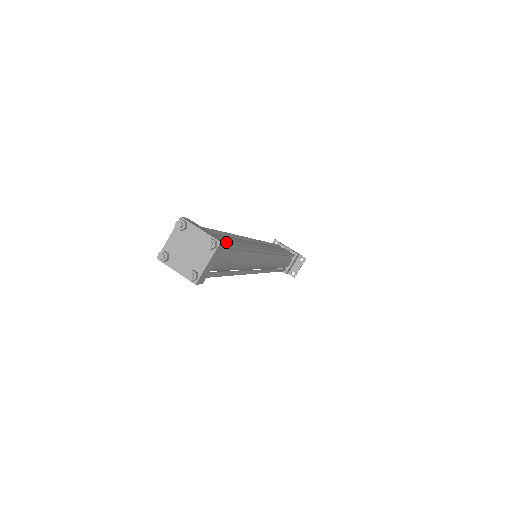
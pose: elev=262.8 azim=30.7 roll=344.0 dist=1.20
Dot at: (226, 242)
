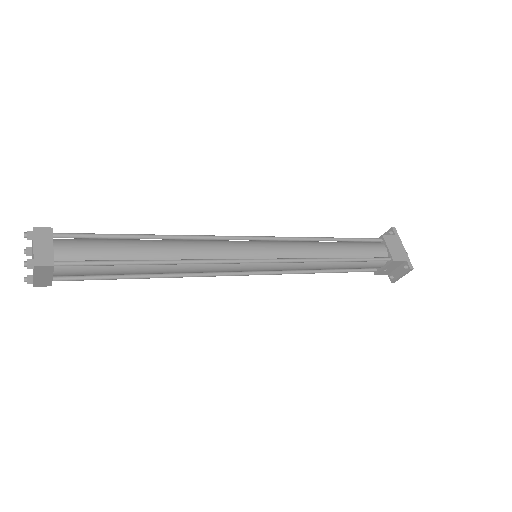
Dot at: (98, 256)
